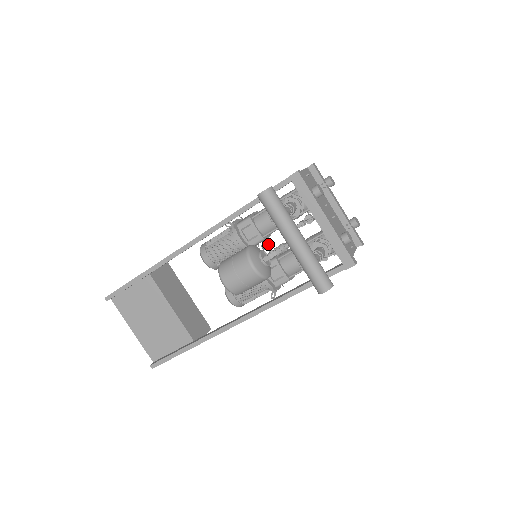
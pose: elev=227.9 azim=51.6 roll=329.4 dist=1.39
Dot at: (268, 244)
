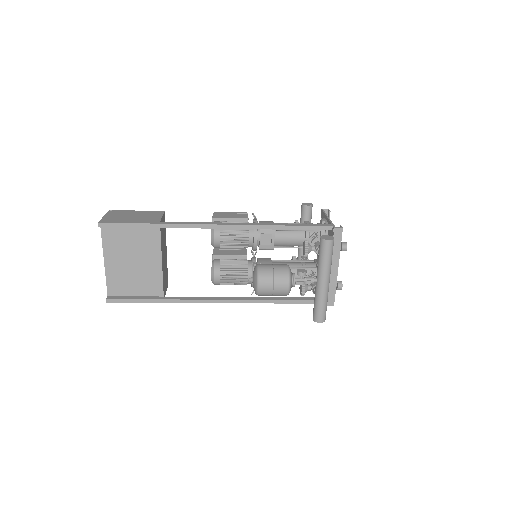
Dot at: (305, 273)
